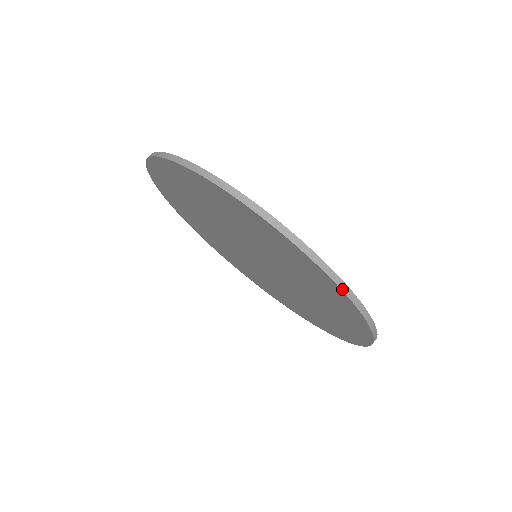
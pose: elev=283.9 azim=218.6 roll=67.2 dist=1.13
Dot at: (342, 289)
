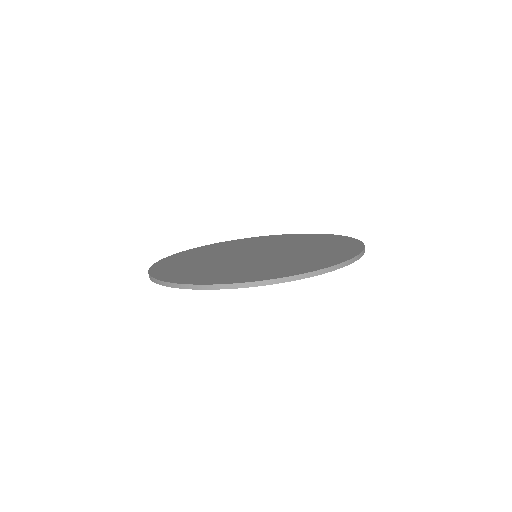
Dot at: (242, 287)
